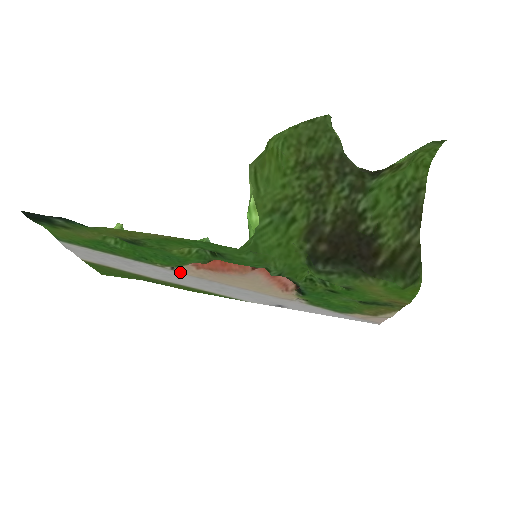
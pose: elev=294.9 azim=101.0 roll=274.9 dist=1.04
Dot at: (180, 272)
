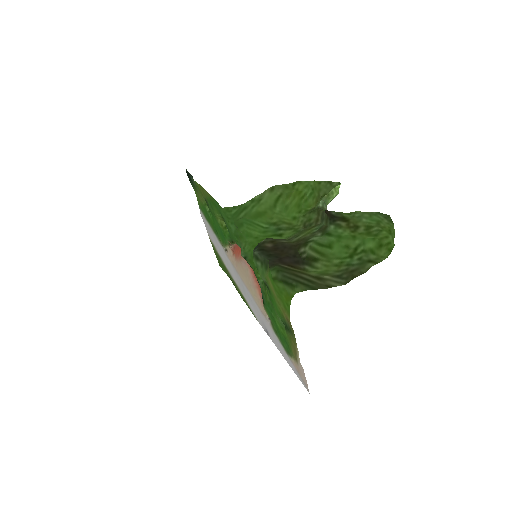
Dot at: (227, 254)
